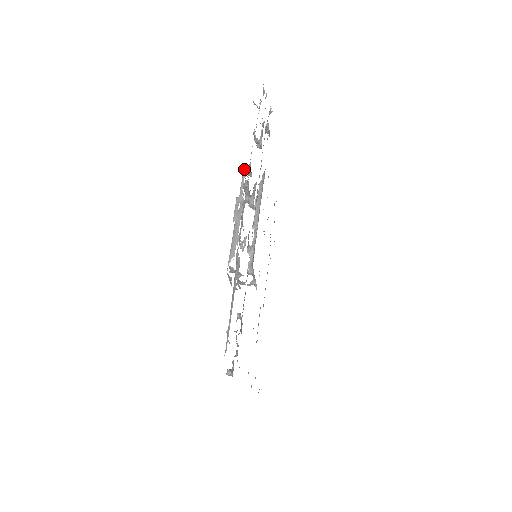
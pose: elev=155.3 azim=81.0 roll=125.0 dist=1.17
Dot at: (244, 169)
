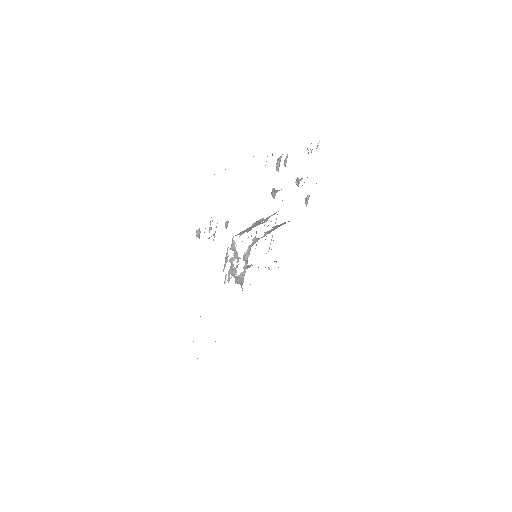
Dot at: occluded
